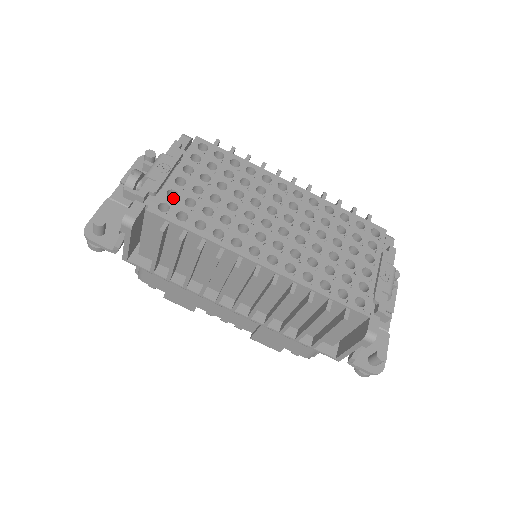
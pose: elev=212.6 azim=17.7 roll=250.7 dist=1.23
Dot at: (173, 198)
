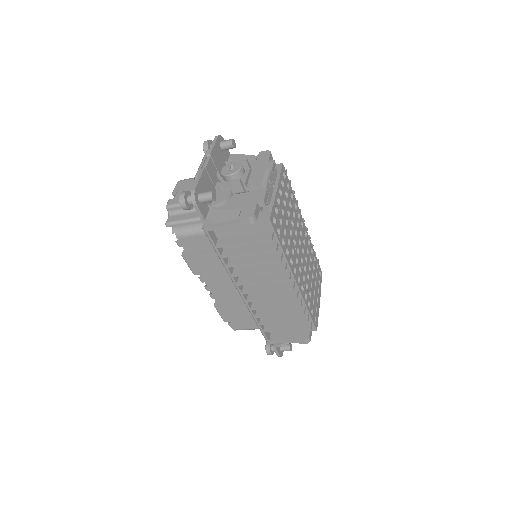
Dot at: occluded
